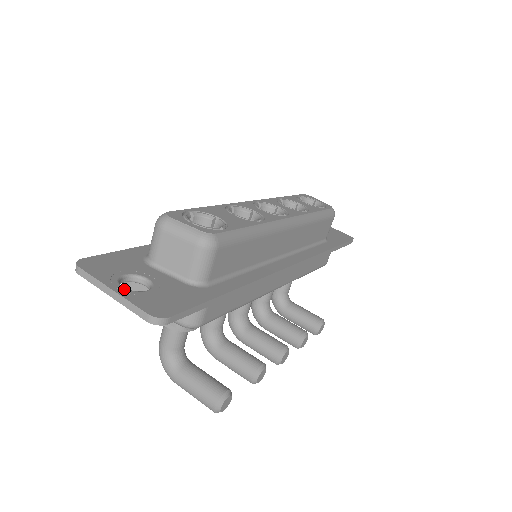
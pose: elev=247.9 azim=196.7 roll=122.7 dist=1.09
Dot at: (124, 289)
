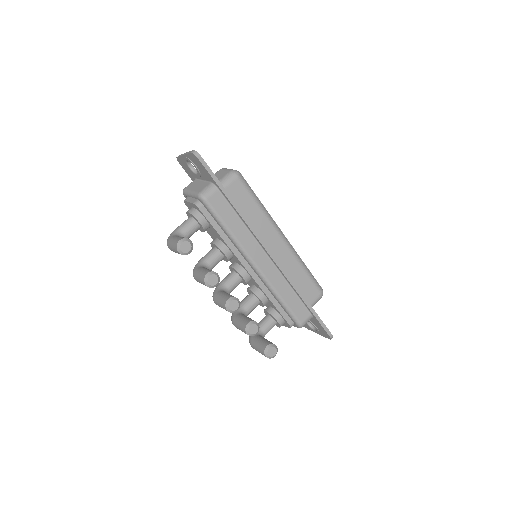
Dot at: occluded
